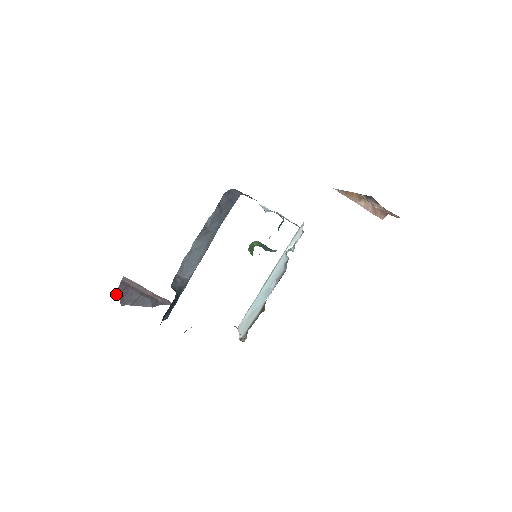
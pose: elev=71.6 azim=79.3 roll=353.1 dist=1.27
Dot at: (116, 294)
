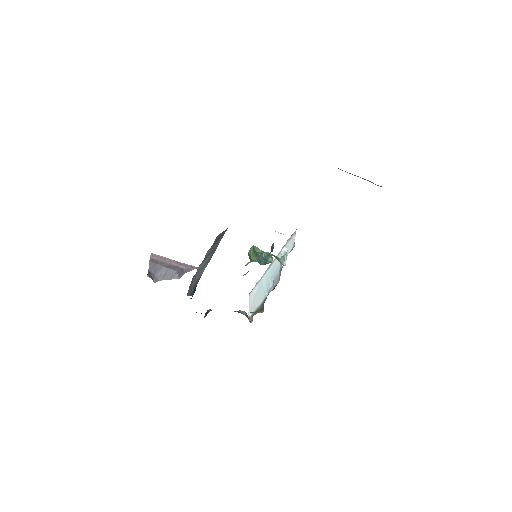
Dot at: (148, 274)
